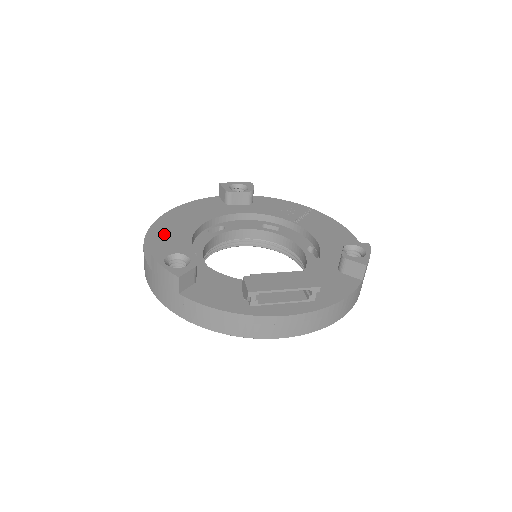
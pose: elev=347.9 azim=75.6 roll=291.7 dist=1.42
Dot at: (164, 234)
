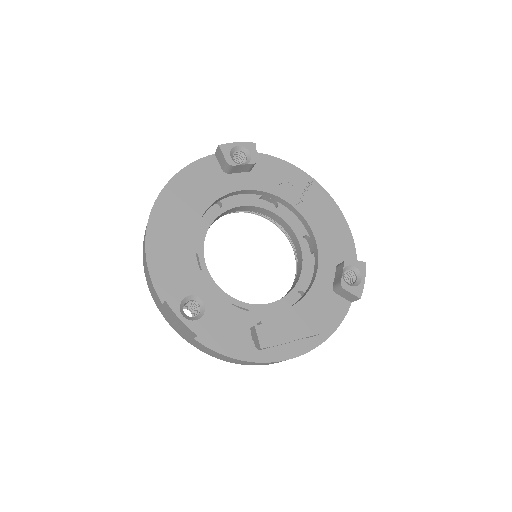
Dot at: (165, 238)
